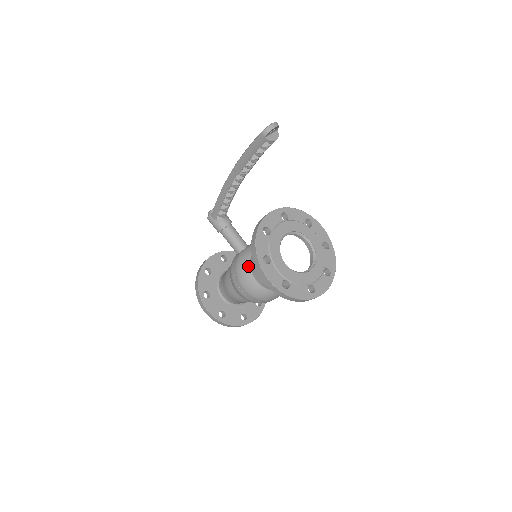
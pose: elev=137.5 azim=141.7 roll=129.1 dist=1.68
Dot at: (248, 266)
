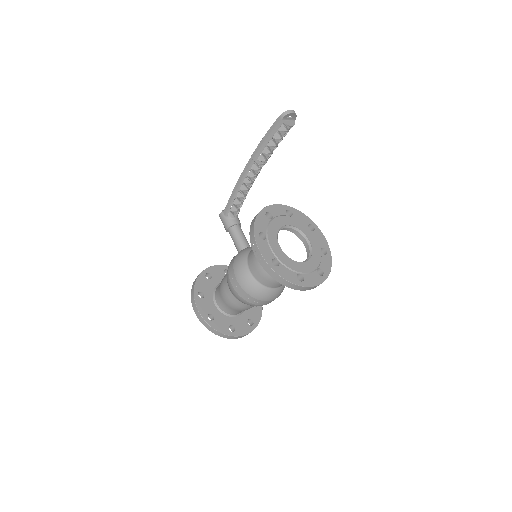
Dot at: (246, 257)
